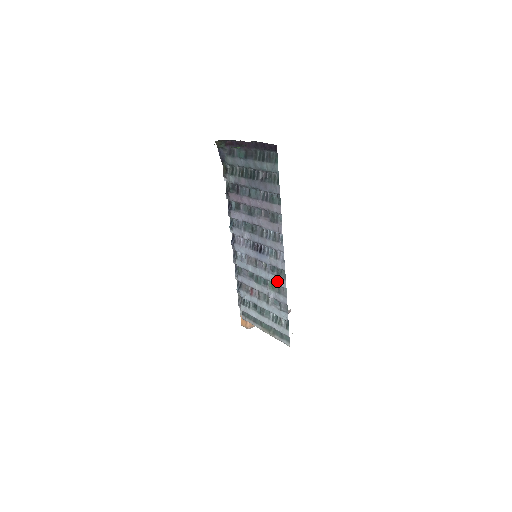
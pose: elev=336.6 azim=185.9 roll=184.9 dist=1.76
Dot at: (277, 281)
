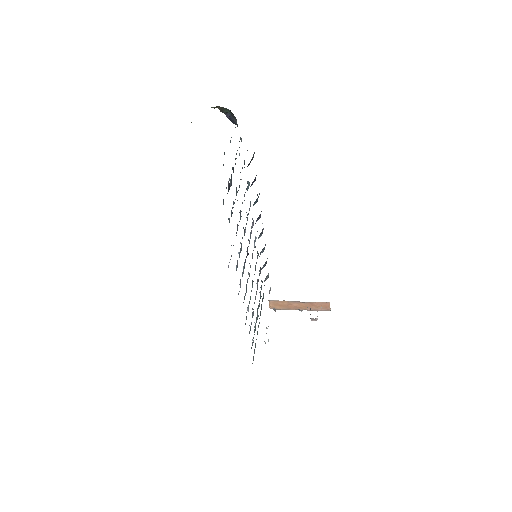
Dot at: occluded
